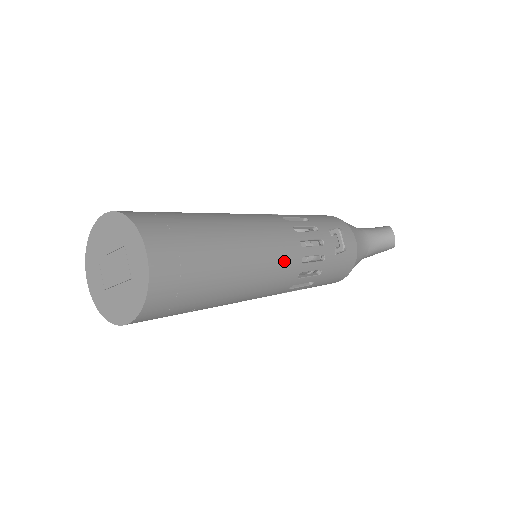
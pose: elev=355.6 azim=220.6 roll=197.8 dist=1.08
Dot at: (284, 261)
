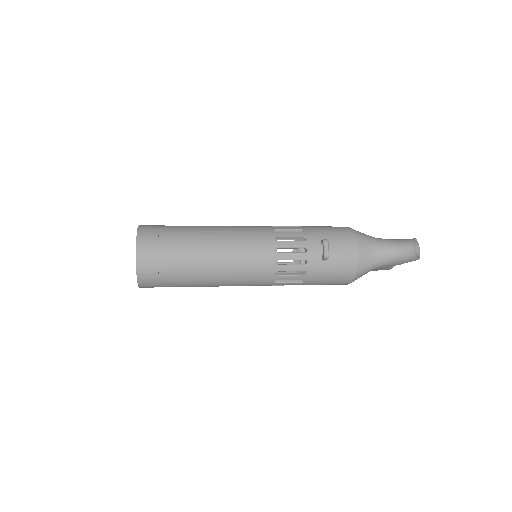
Dot at: (255, 262)
